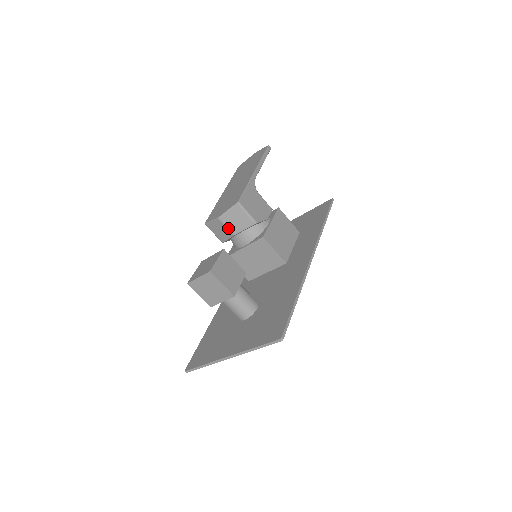
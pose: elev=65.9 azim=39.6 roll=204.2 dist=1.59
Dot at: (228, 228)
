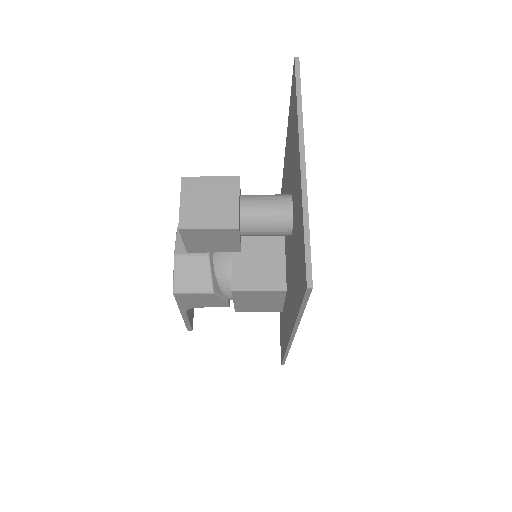
Dot at: (195, 254)
